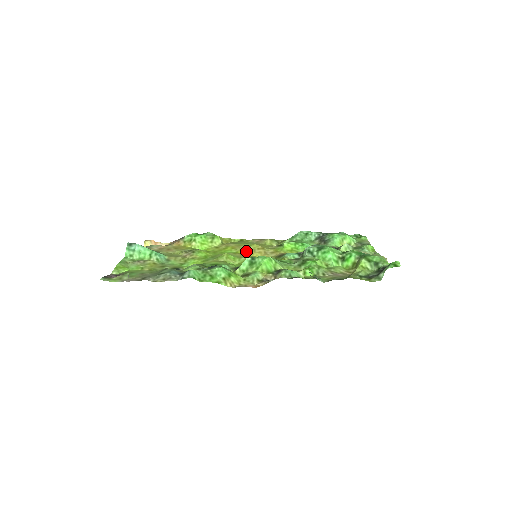
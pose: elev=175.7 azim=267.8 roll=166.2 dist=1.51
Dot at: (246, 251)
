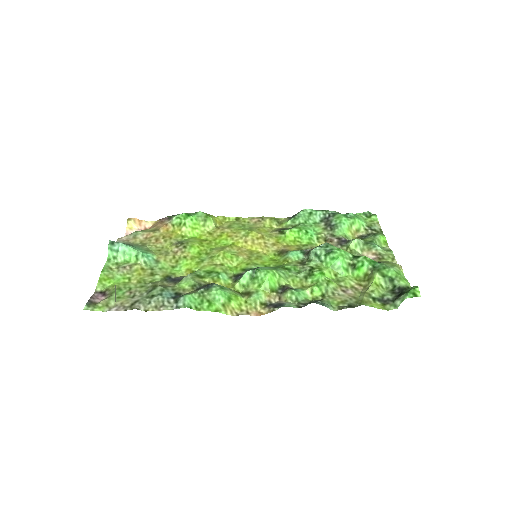
Dot at: (244, 242)
